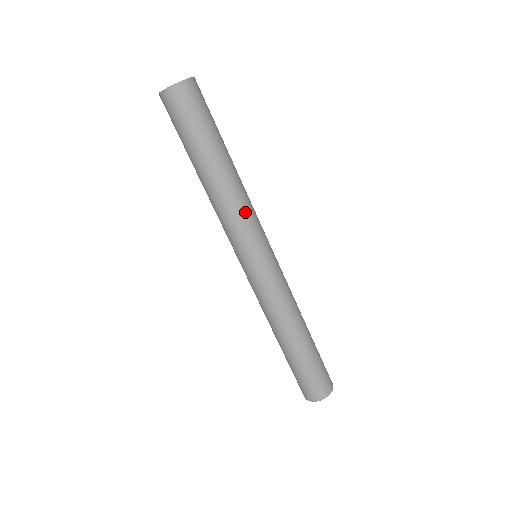
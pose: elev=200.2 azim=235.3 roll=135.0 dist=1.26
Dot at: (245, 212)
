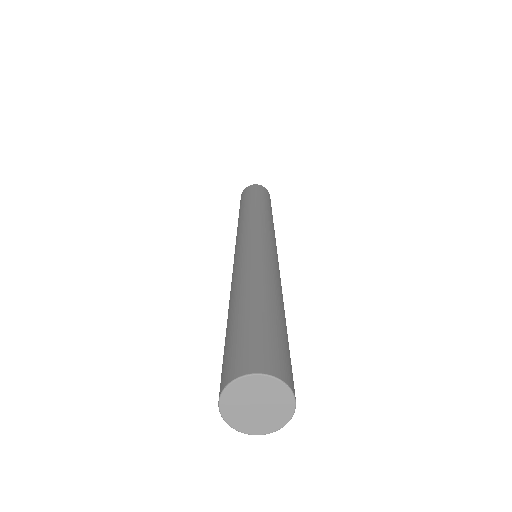
Dot at: (272, 226)
